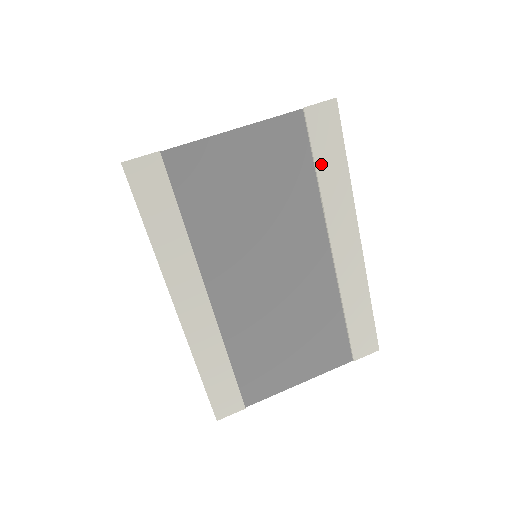
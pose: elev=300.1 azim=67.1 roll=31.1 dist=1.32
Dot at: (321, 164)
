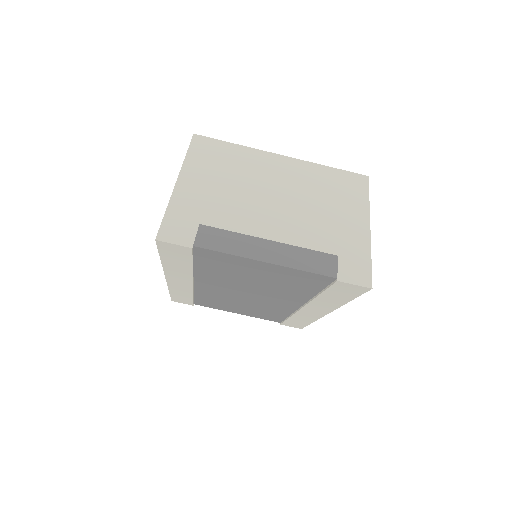
Dot at: (327, 294)
